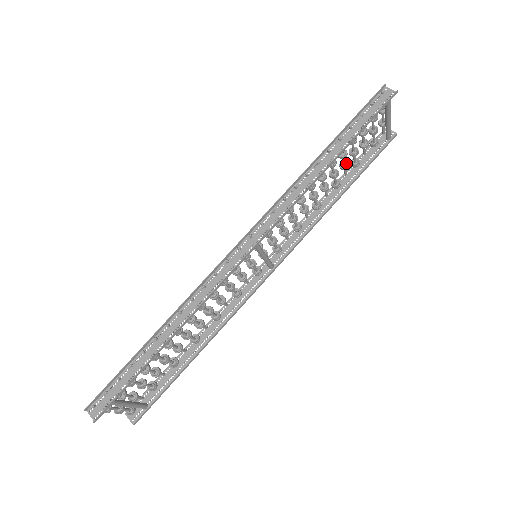
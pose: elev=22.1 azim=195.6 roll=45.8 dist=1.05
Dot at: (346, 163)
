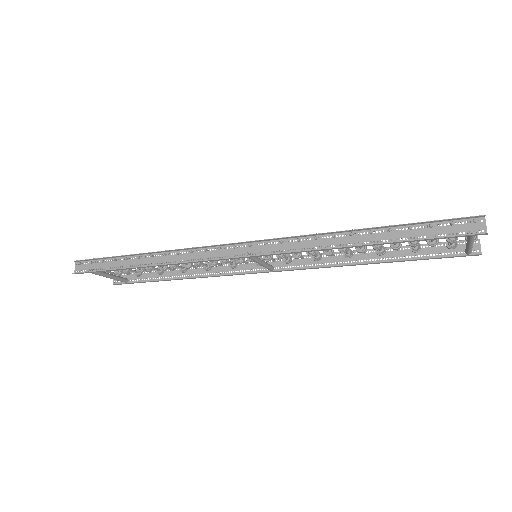
Dot at: (399, 244)
